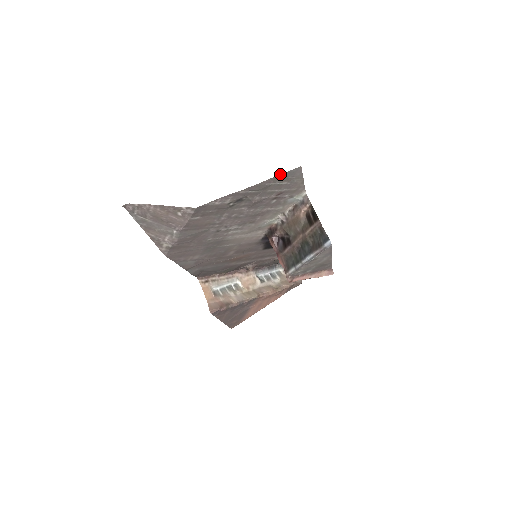
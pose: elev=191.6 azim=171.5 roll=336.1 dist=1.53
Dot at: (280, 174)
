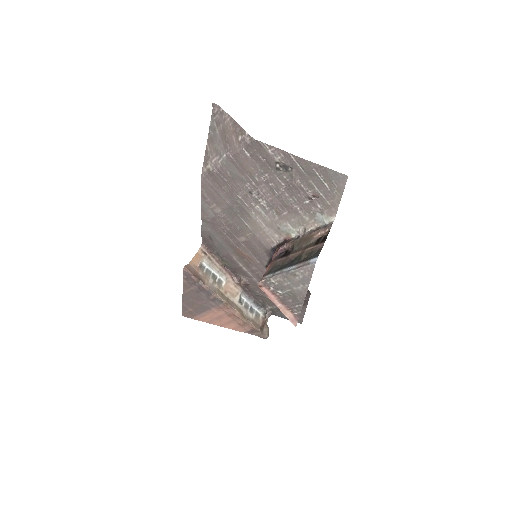
Dot at: occluded
